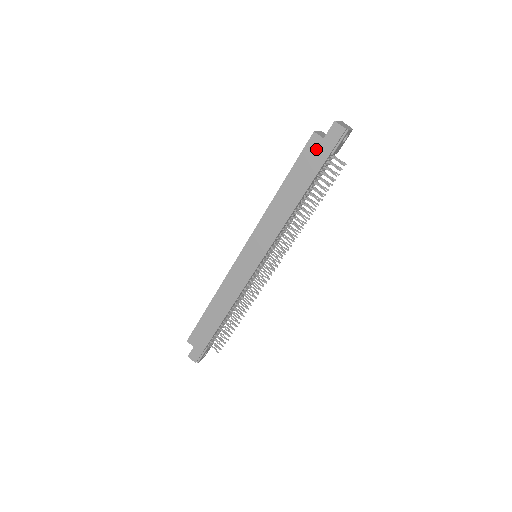
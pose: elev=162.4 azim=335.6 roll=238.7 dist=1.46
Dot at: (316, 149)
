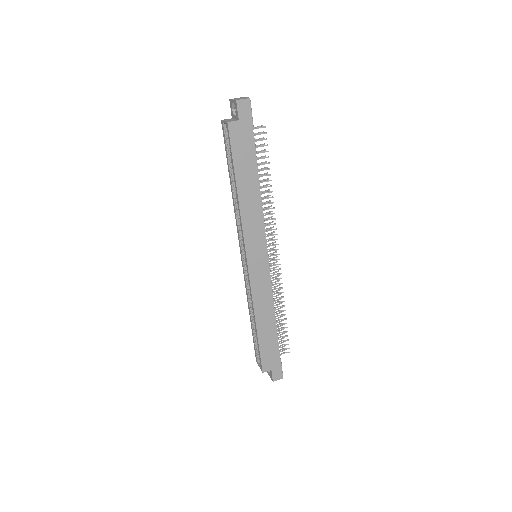
Dot at: (240, 133)
